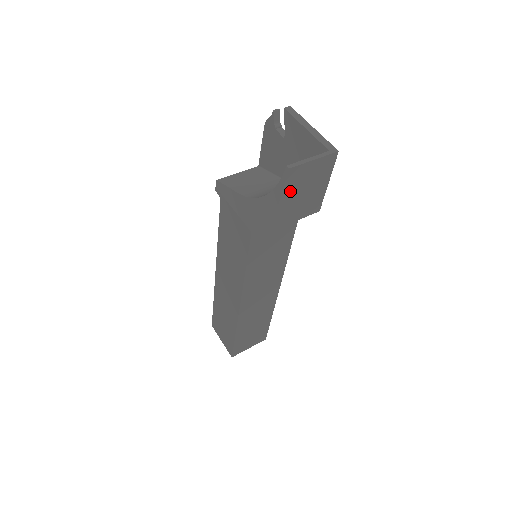
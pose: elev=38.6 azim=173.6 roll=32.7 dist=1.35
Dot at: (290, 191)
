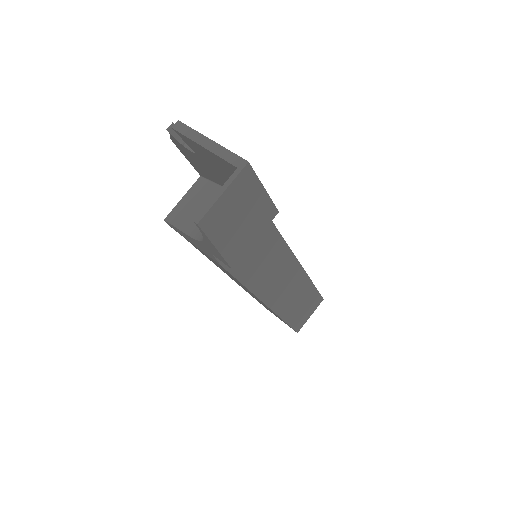
Dot at: (221, 233)
